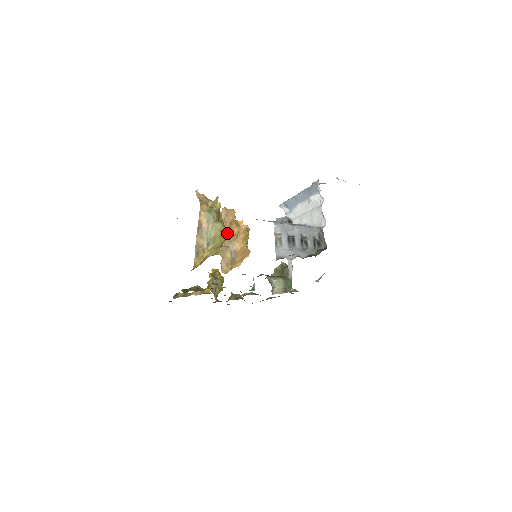
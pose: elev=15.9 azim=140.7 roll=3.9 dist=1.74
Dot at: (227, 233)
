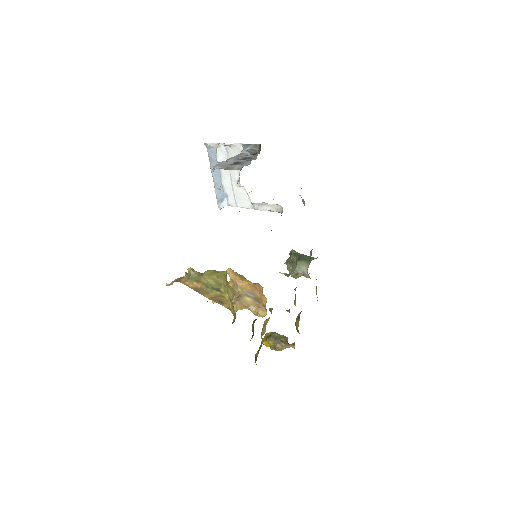
Dot at: (219, 272)
